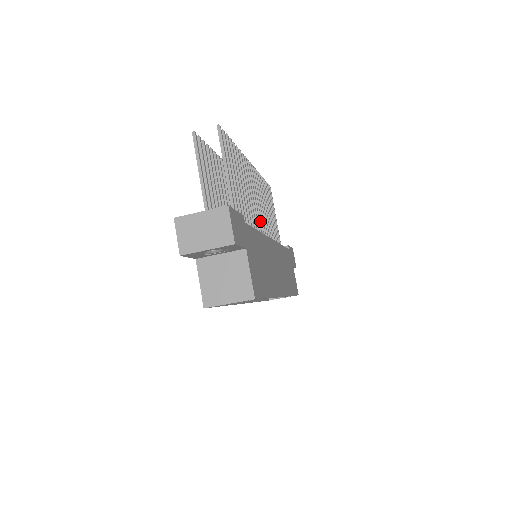
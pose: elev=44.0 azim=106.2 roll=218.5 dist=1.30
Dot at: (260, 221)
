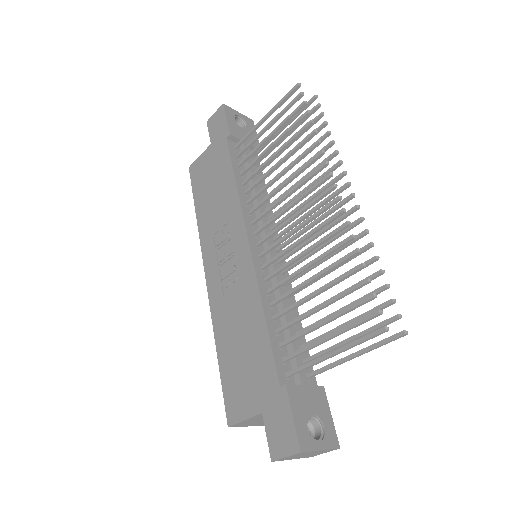
Dot at: occluded
